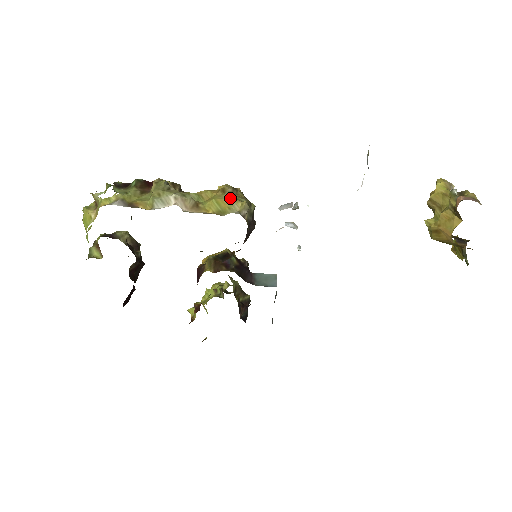
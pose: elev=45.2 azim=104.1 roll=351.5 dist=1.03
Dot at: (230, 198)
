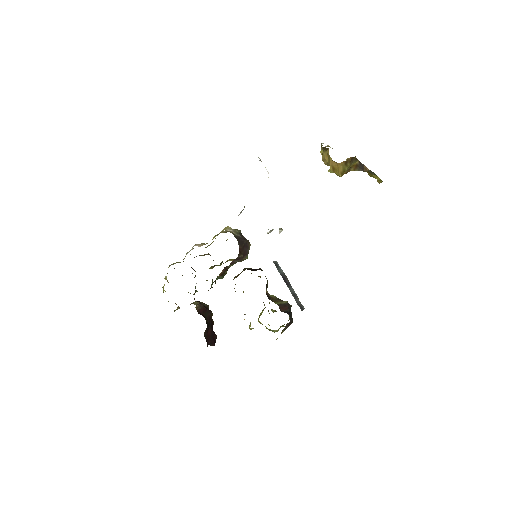
Dot at: occluded
